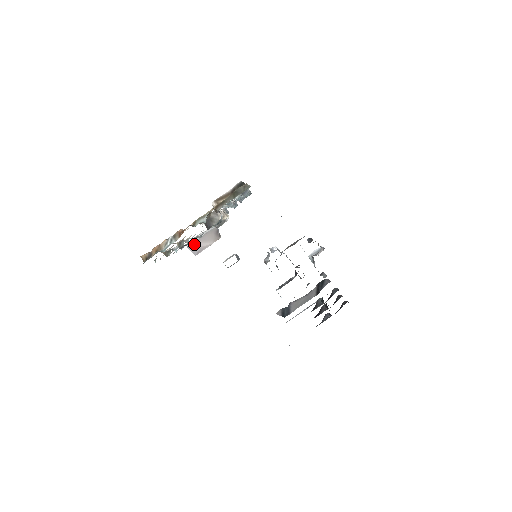
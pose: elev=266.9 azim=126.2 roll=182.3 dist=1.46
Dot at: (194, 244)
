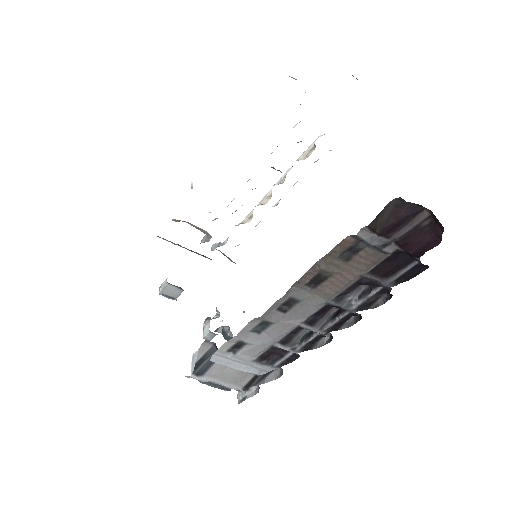
Dot at: occluded
